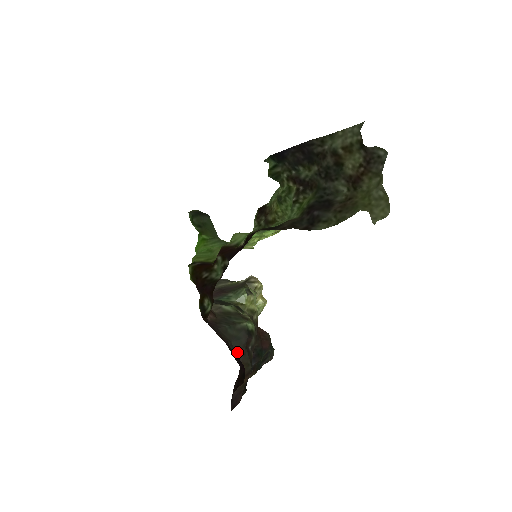
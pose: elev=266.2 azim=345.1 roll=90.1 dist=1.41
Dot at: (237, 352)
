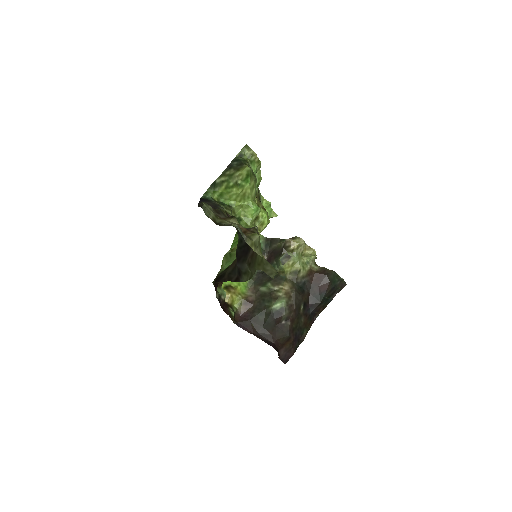
Dot at: (270, 332)
